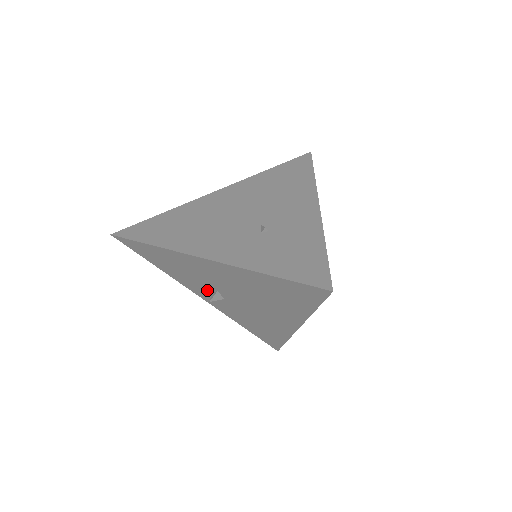
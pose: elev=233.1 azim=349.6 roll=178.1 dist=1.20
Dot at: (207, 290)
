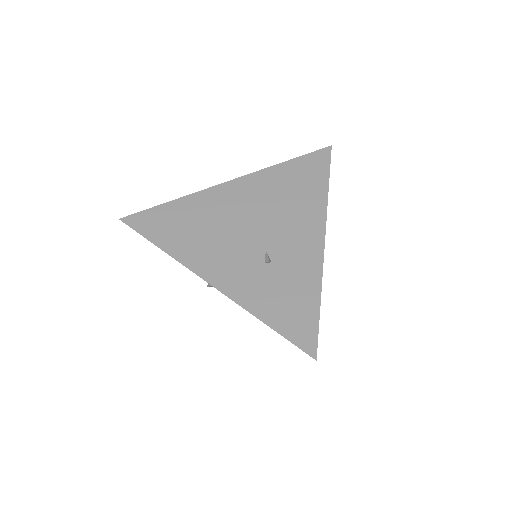
Dot at: occluded
